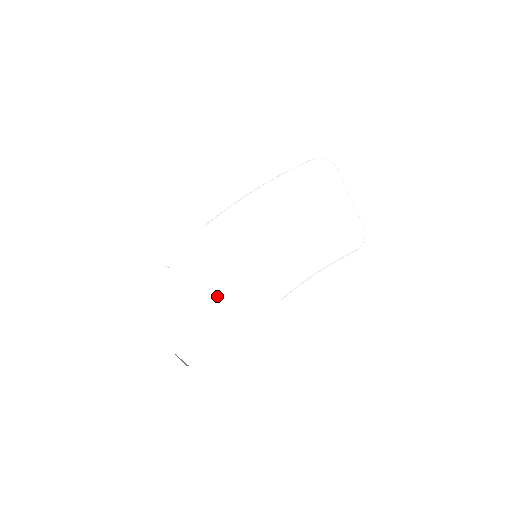
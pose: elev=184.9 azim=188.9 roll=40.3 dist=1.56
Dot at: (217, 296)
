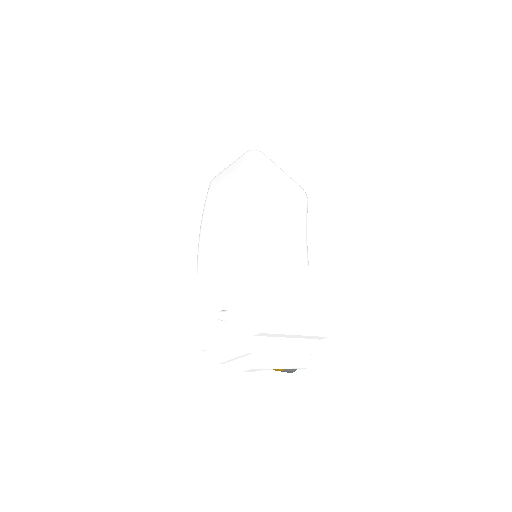
Dot at: (289, 294)
